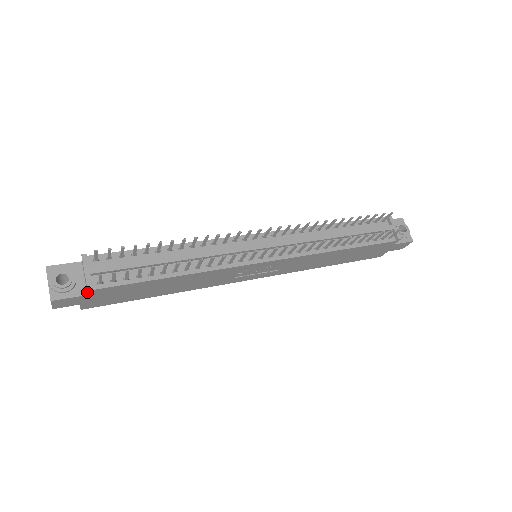
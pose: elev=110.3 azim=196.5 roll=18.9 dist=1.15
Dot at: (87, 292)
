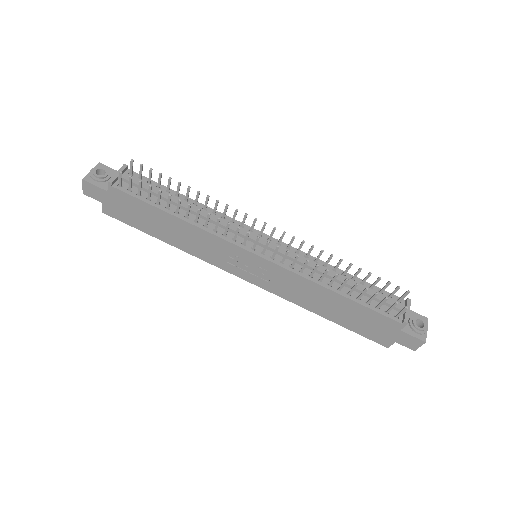
Dot at: (108, 187)
